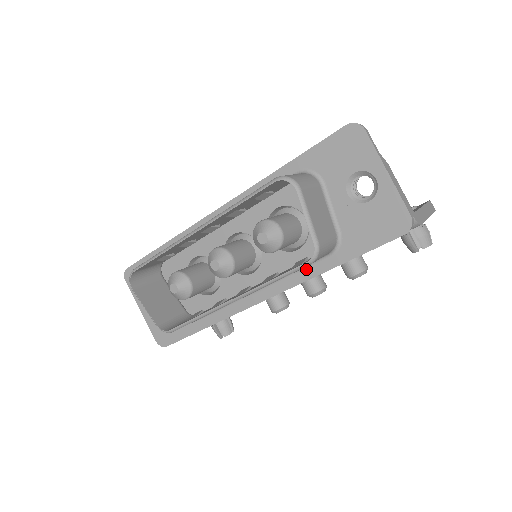
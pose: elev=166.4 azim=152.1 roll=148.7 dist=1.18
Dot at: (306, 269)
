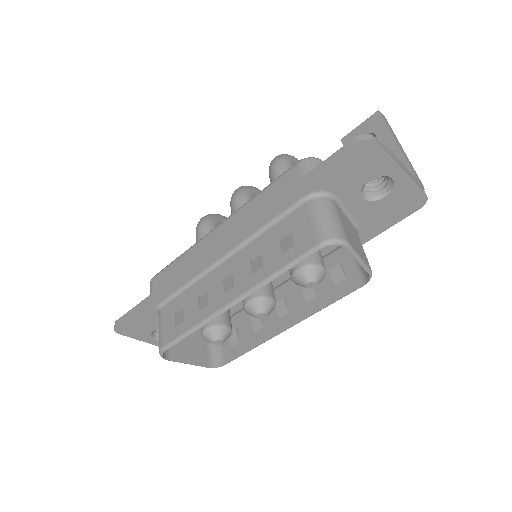
Dot at: occluded
